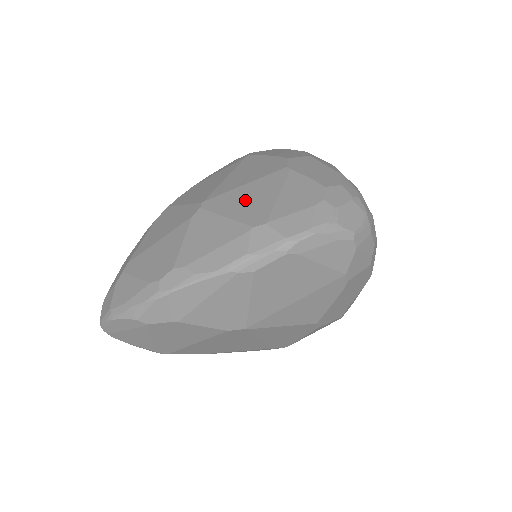
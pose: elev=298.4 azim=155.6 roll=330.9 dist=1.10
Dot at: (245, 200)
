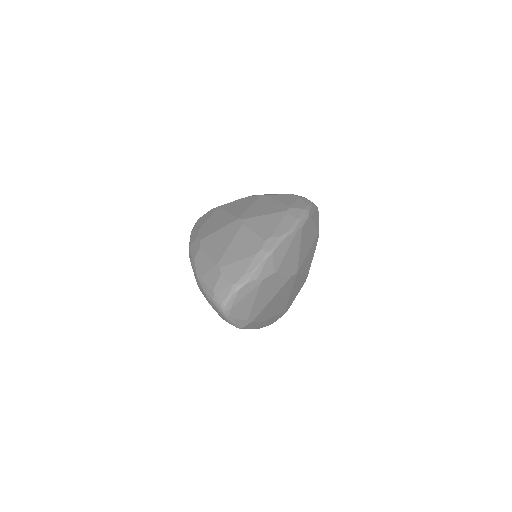
Dot at: (263, 208)
